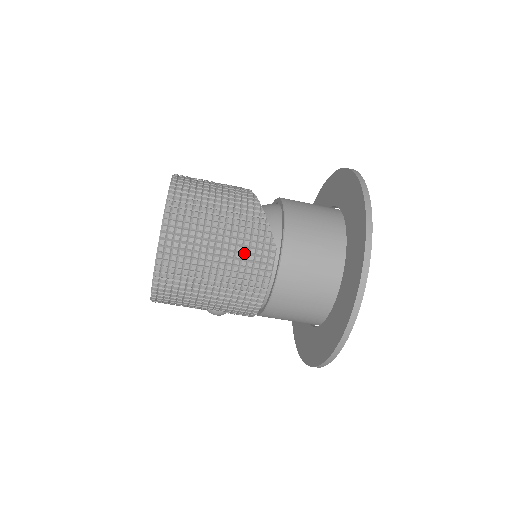
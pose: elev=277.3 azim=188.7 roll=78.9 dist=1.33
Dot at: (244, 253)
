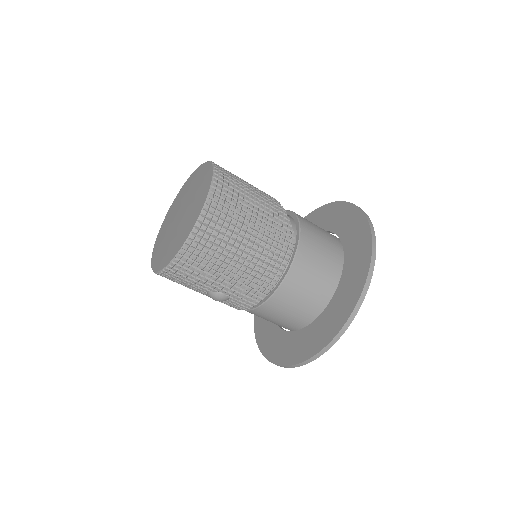
Dot at: (270, 238)
